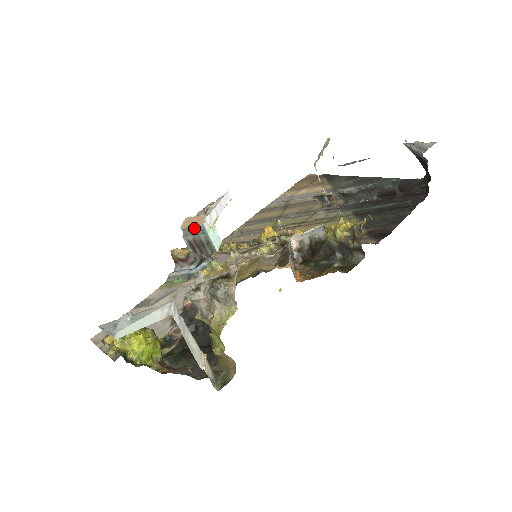
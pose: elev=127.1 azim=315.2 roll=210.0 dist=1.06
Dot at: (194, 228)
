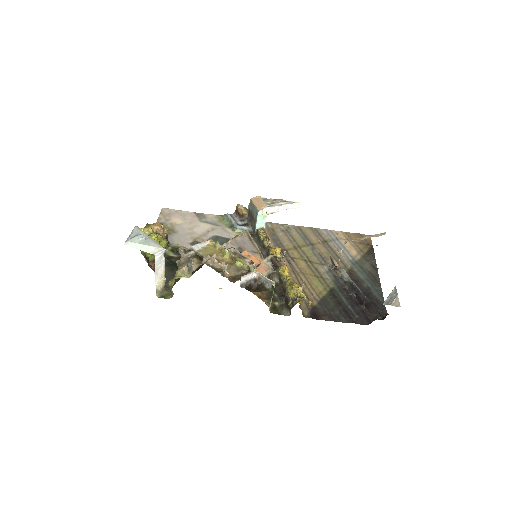
Dot at: (255, 207)
